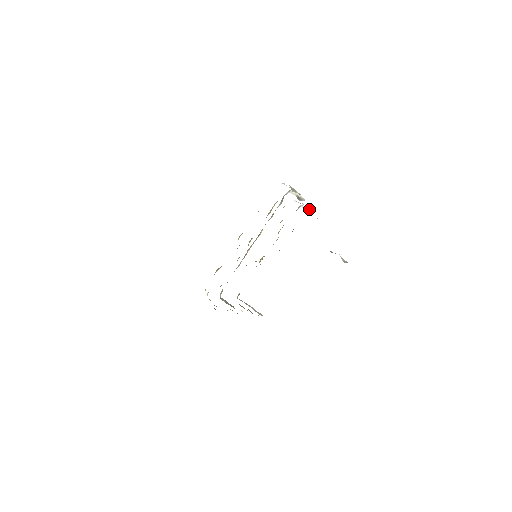
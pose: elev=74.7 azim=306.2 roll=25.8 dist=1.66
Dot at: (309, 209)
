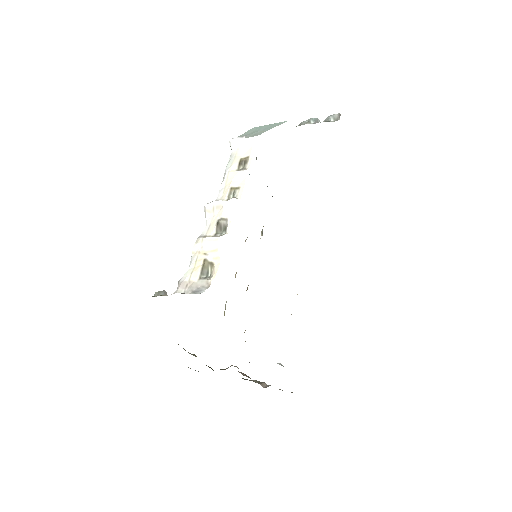
Dot at: (241, 140)
